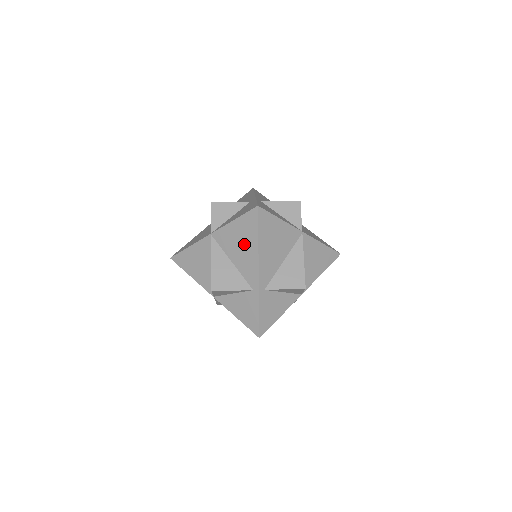
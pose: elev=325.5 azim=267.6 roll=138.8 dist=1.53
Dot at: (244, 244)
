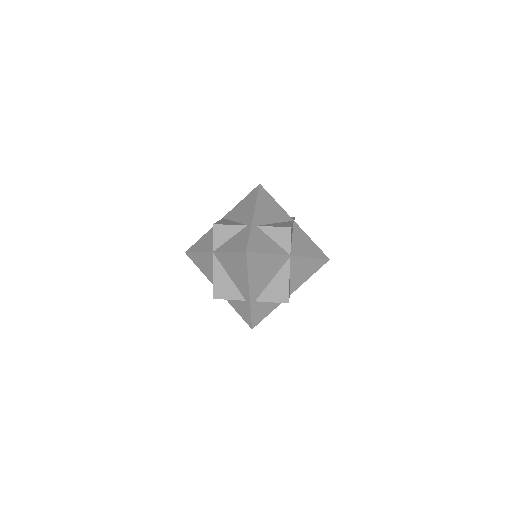
Dot at: (246, 206)
